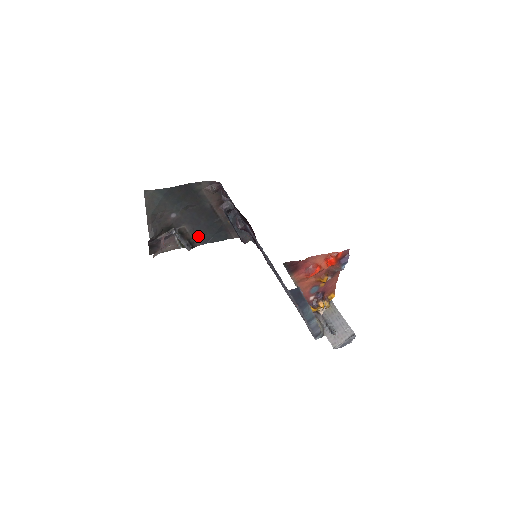
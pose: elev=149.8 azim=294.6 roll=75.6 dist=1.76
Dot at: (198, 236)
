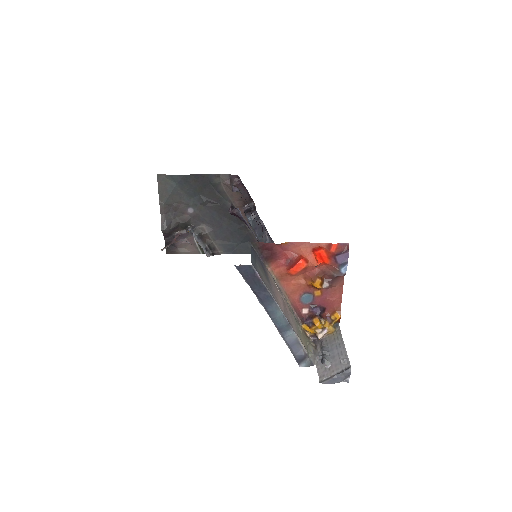
Dot at: (220, 242)
